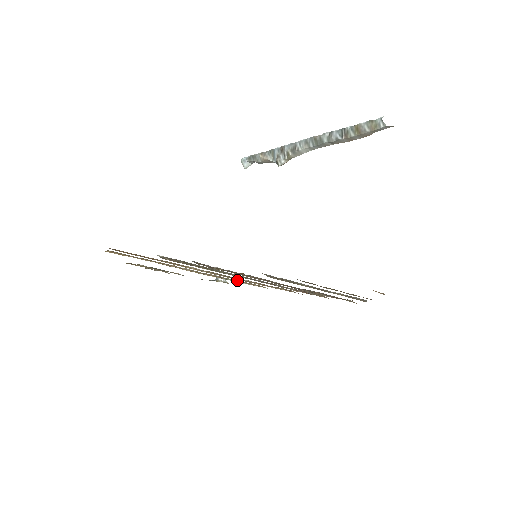
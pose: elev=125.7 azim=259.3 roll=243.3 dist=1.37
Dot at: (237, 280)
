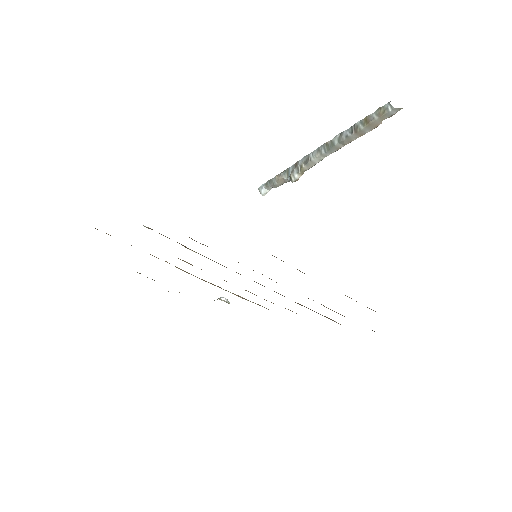
Dot at: (238, 295)
